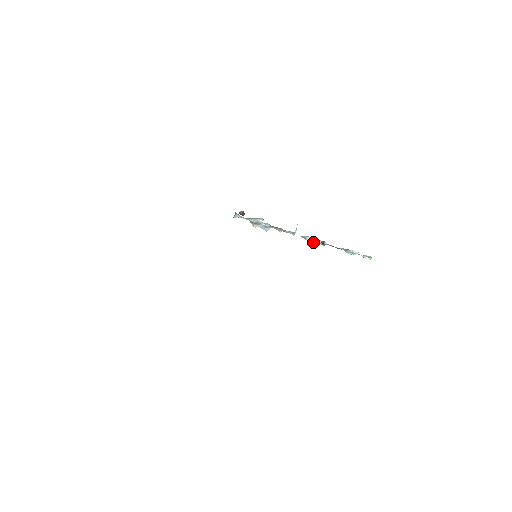
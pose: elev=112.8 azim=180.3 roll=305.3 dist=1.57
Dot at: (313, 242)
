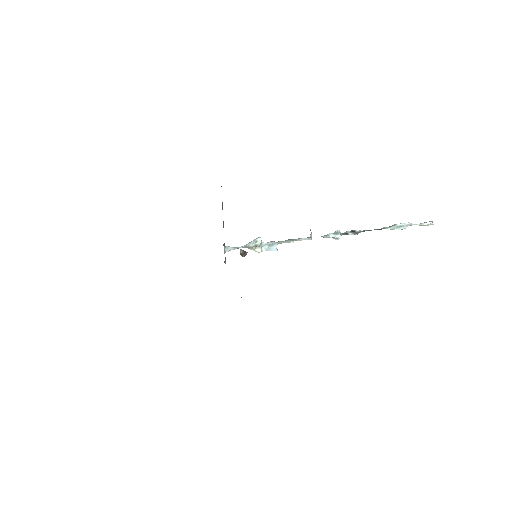
Dot at: (339, 235)
